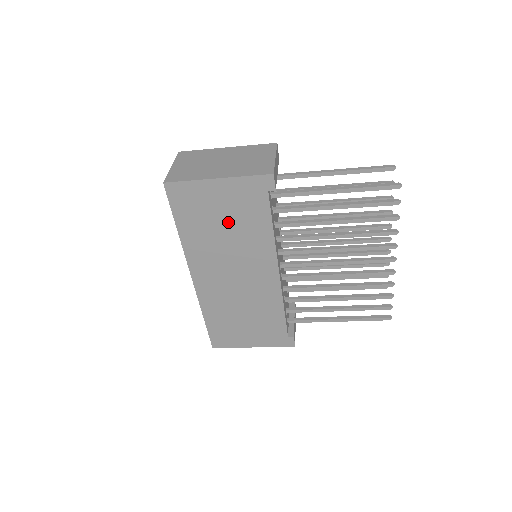
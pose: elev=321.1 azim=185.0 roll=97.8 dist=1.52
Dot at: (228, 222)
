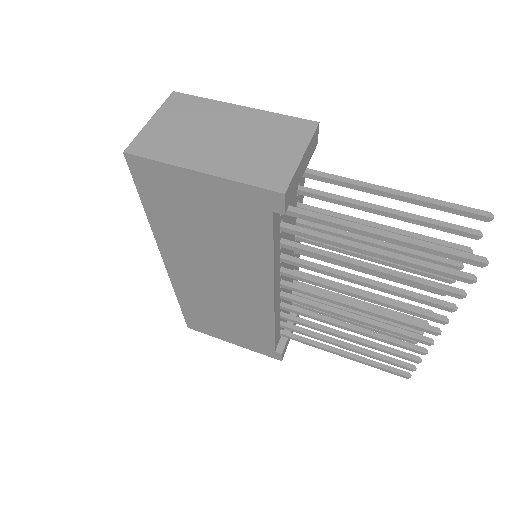
Dot at: (212, 226)
